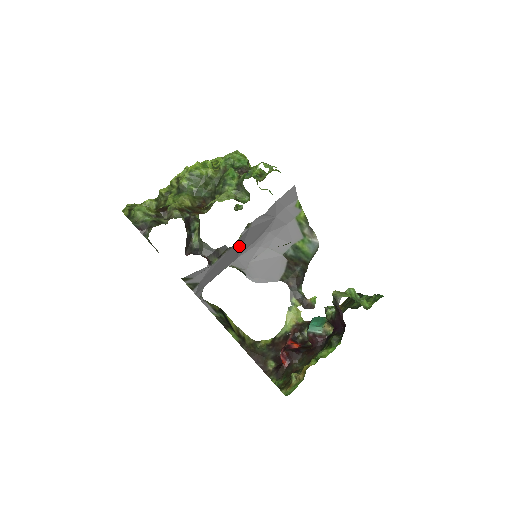
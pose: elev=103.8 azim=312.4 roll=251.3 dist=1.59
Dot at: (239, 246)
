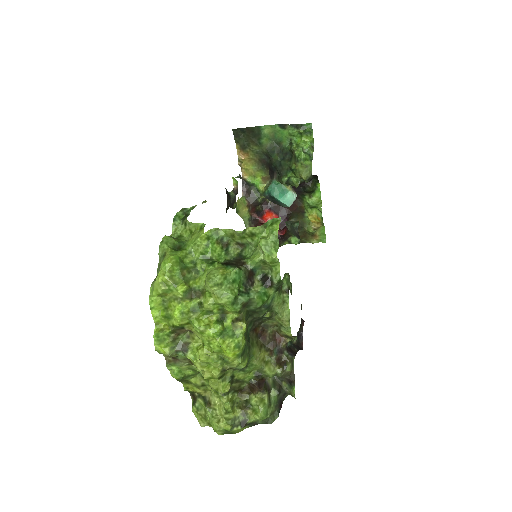
Dot at: occluded
